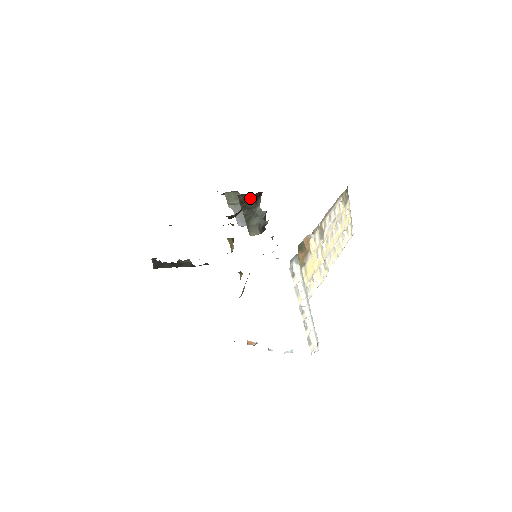
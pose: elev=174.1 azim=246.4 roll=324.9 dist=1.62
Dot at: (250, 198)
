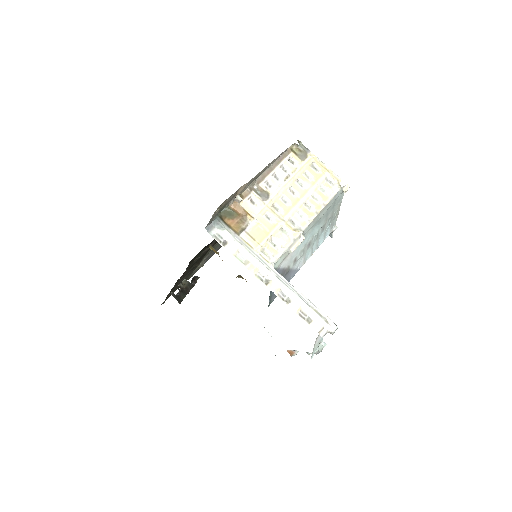
Dot at: occluded
